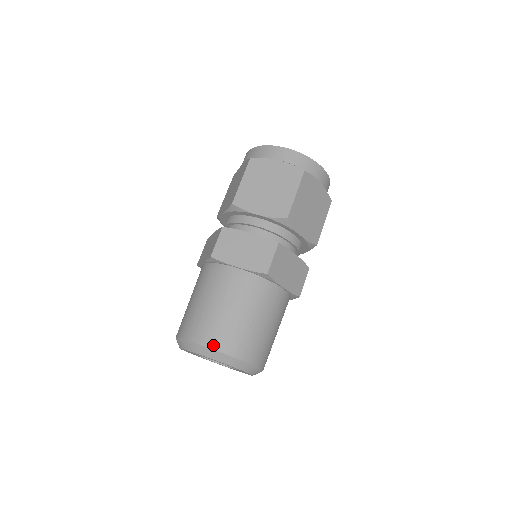
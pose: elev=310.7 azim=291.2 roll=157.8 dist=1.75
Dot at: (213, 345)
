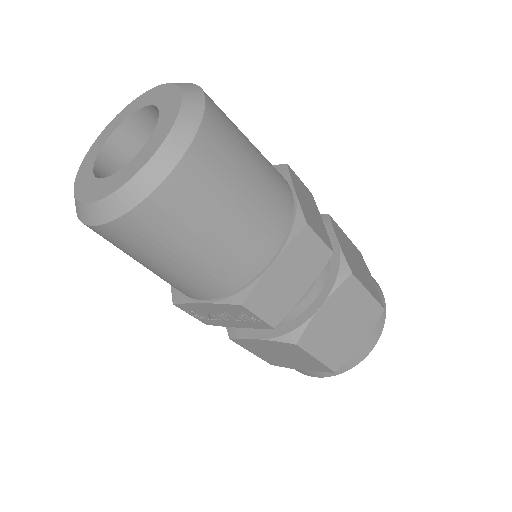
Dot at: occluded
